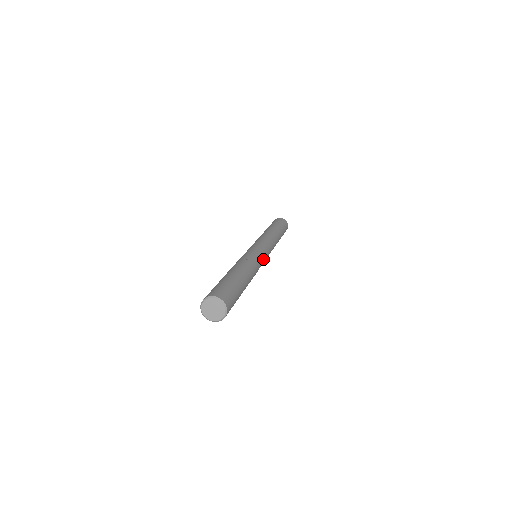
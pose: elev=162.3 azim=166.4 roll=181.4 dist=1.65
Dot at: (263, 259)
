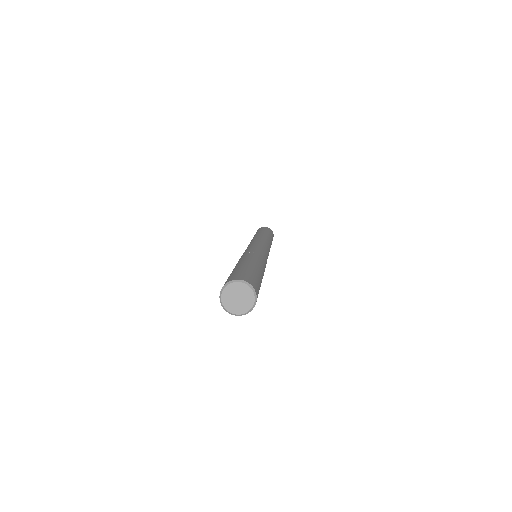
Dot at: (267, 257)
